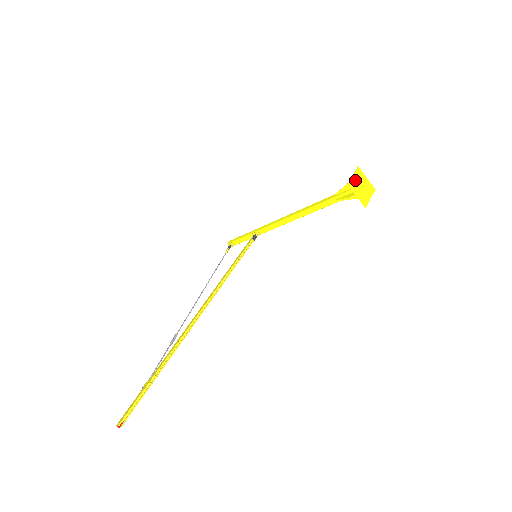
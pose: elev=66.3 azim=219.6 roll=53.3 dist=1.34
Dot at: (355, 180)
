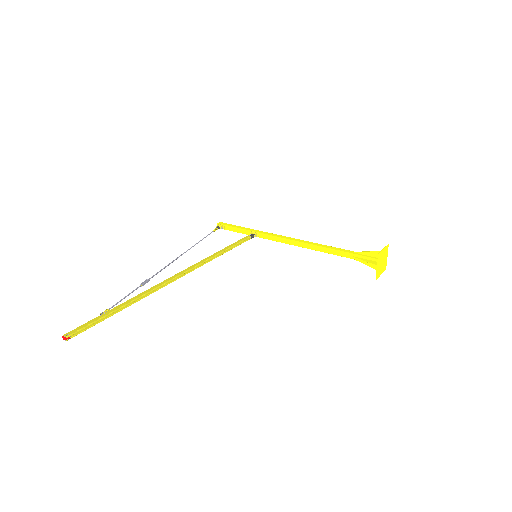
Dot at: (383, 253)
